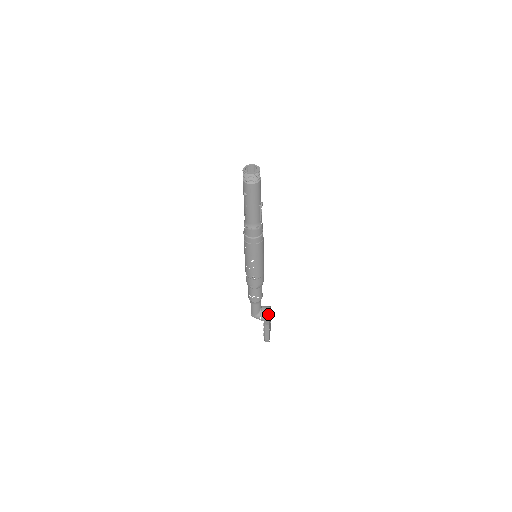
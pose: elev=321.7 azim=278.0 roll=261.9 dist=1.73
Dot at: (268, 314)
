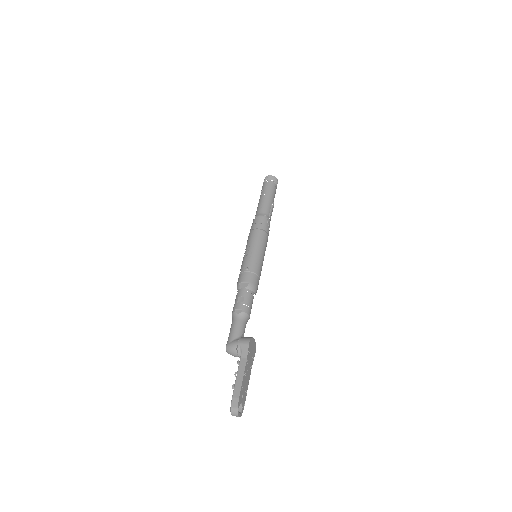
Dot at: (250, 337)
